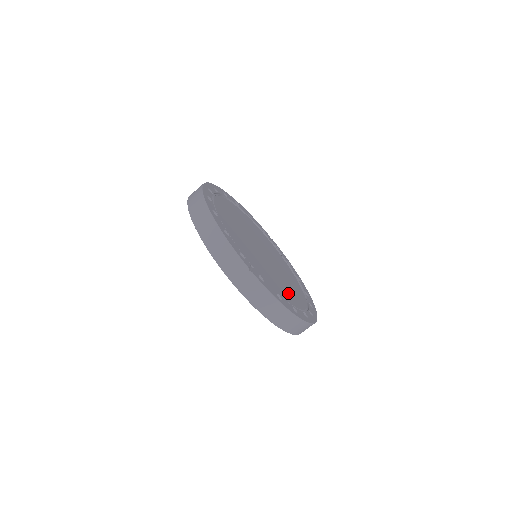
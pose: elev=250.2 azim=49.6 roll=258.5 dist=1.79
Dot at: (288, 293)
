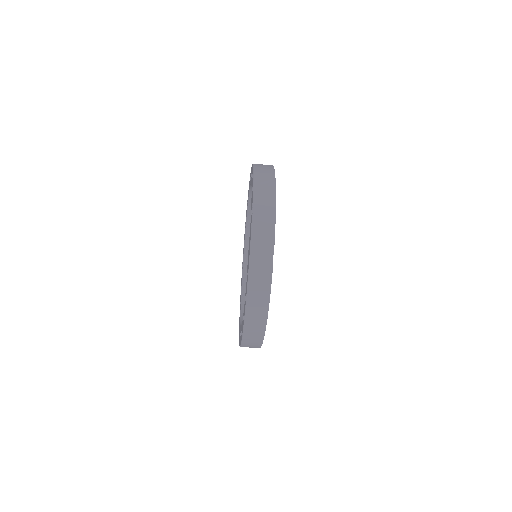
Dot at: occluded
